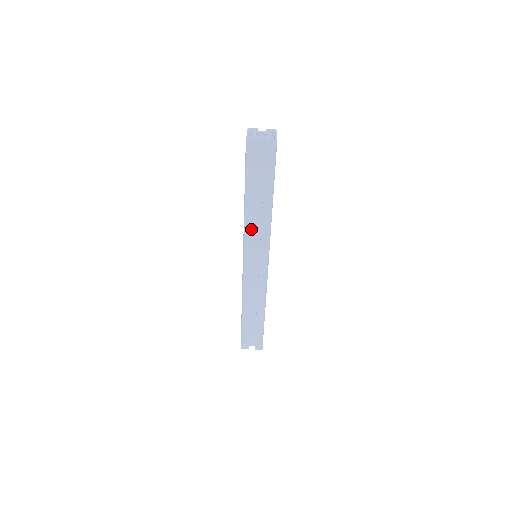
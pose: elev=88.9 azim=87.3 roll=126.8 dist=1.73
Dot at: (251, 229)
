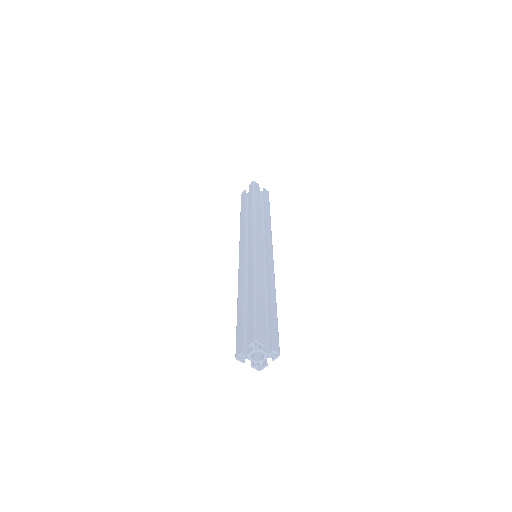
Dot at: occluded
